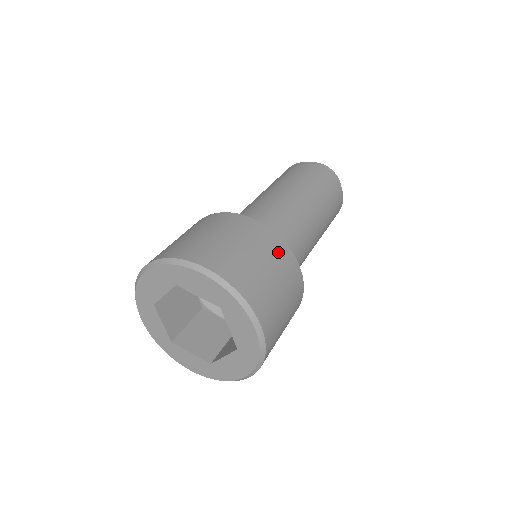
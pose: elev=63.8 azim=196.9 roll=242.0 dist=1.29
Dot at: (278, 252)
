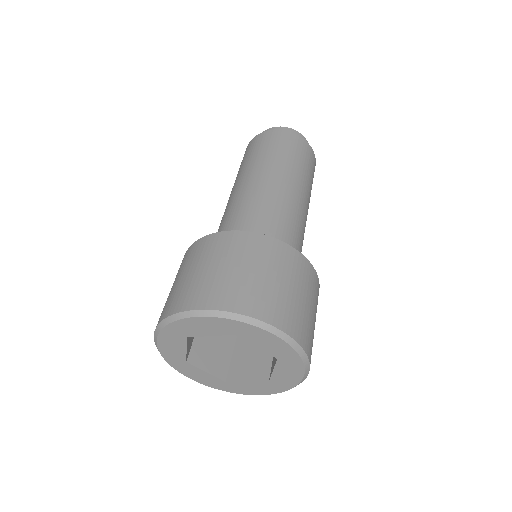
Dot at: (316, 289)
